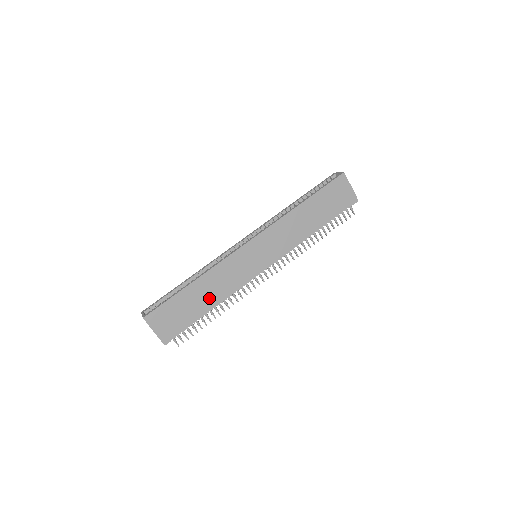
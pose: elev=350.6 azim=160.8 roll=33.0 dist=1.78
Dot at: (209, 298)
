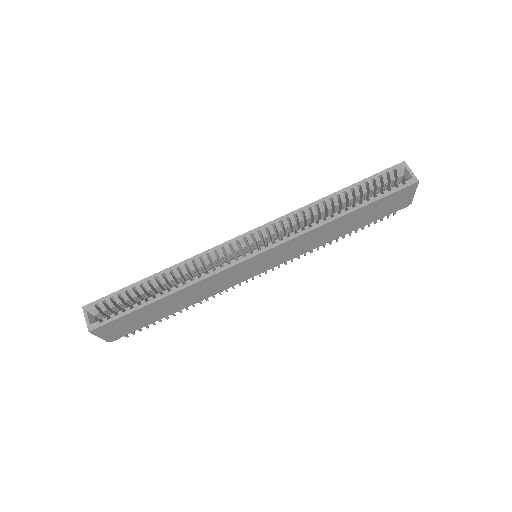
Dot at: (181, 304)
